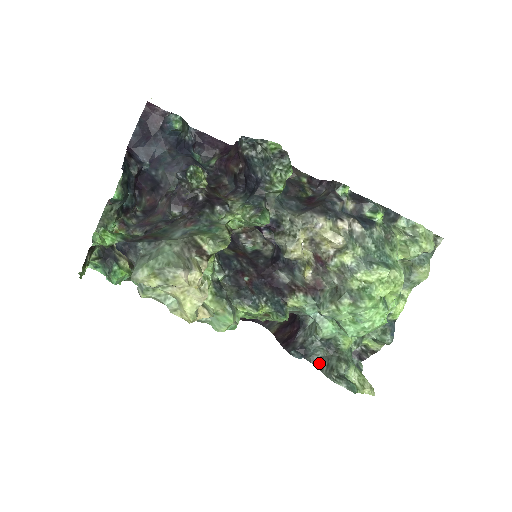
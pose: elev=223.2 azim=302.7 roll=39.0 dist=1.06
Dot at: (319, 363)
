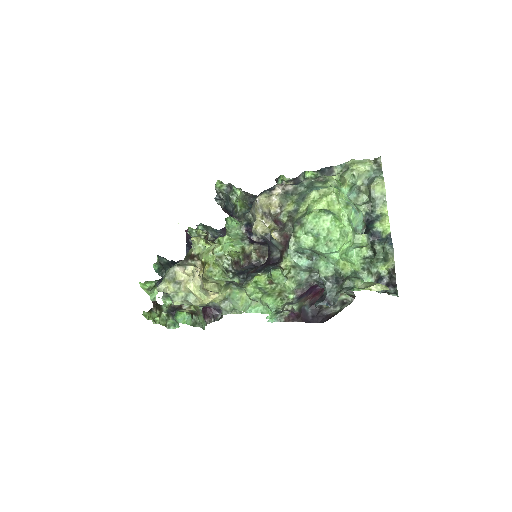
Dot at: (337, 298)
